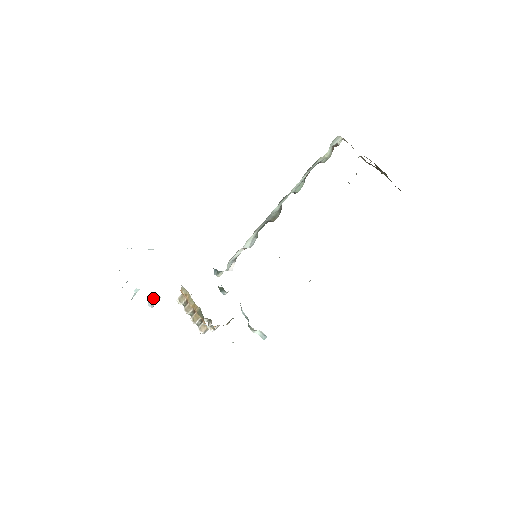
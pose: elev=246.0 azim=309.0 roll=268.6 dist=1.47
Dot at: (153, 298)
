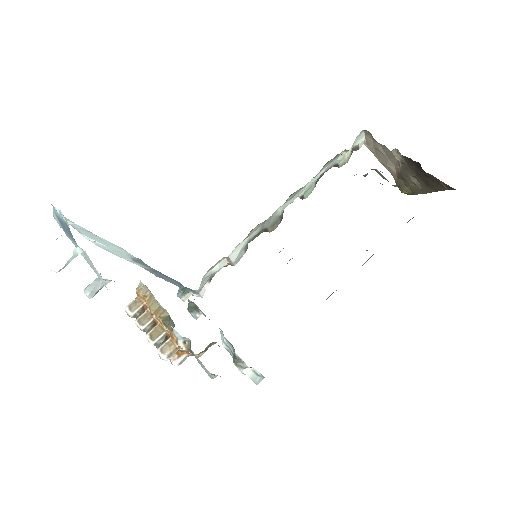
Dot at: (97, 280)
